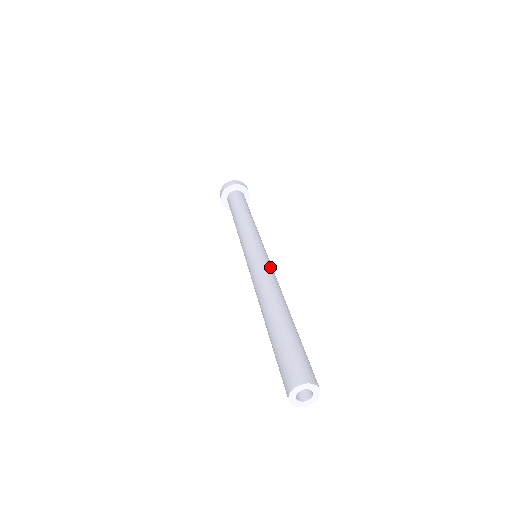
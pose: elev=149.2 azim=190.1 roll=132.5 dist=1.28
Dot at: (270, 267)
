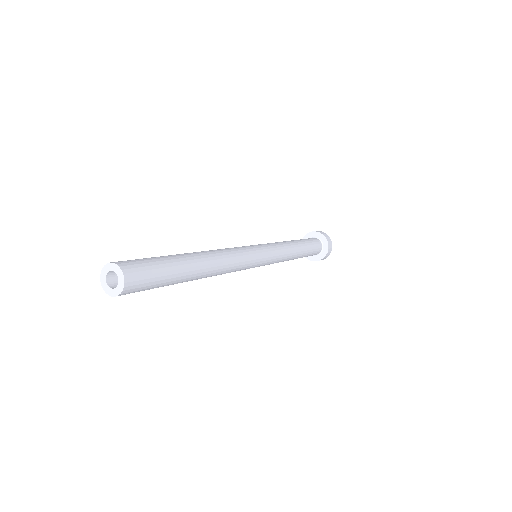
Dot at: (246, 257)
